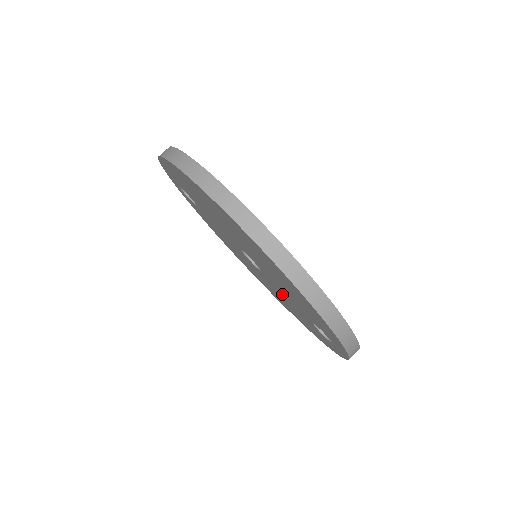
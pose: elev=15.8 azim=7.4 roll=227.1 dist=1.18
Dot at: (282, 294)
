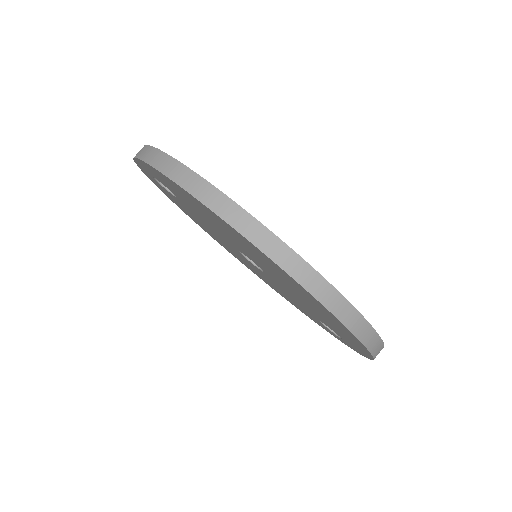
Dot at: (282, 289)
